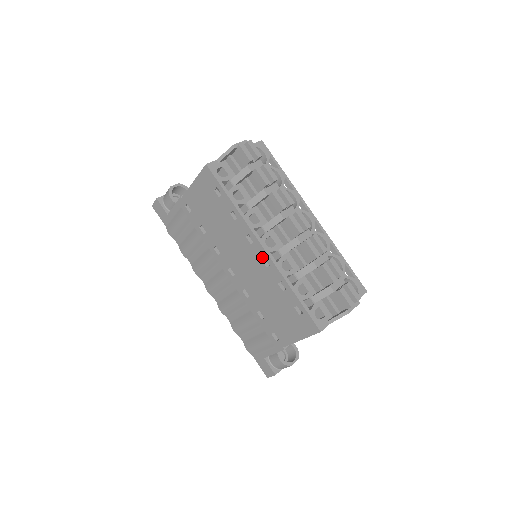
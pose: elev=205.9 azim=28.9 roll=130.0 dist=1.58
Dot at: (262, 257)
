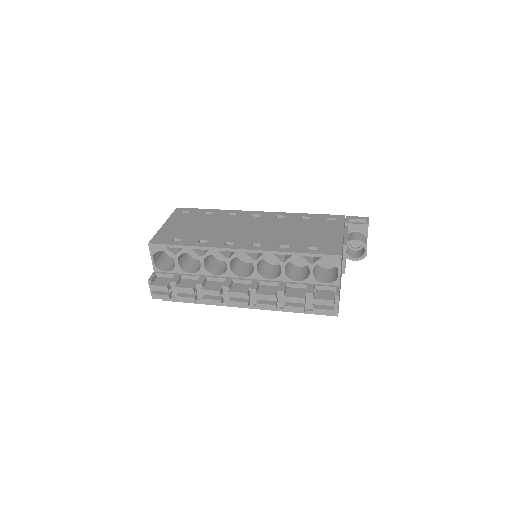
Dot at: occluded
